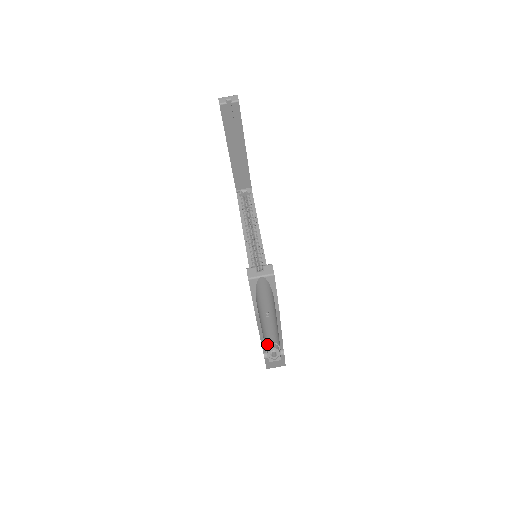
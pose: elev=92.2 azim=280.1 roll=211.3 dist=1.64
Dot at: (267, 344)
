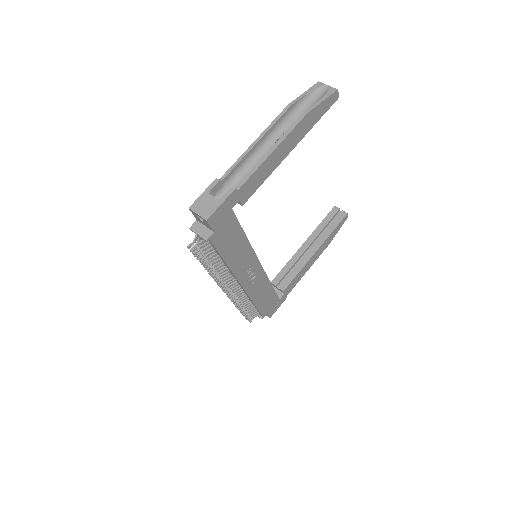
Dot at: (227, 188)
